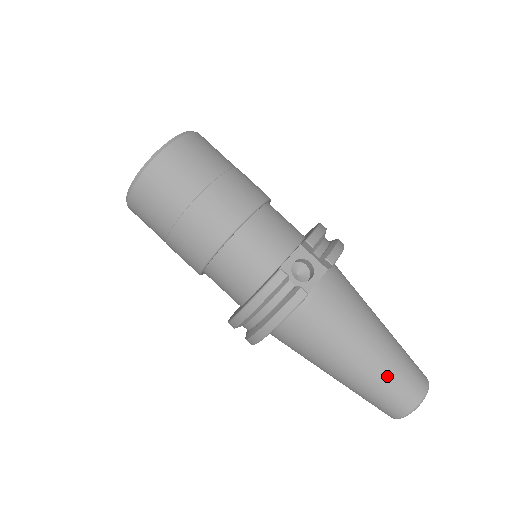
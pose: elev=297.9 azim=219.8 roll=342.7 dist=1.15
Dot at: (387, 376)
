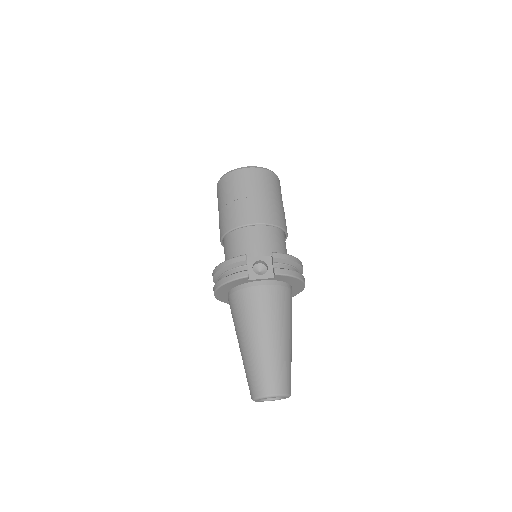
Dot at: (261, 362)
